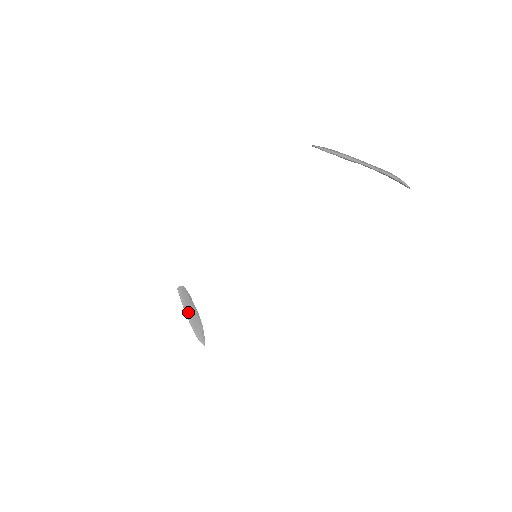
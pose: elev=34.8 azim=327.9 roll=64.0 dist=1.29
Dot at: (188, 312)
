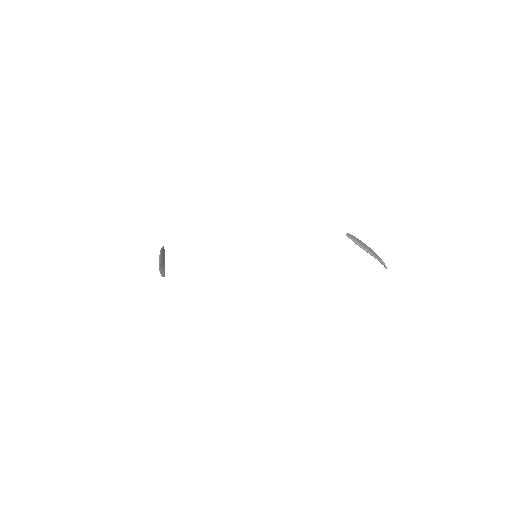
Dot at: (161, 261)
